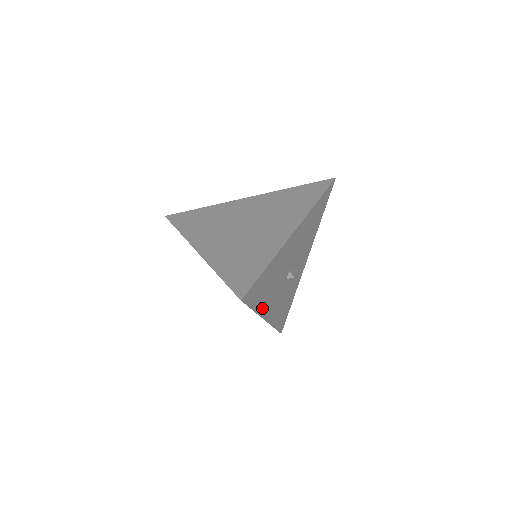
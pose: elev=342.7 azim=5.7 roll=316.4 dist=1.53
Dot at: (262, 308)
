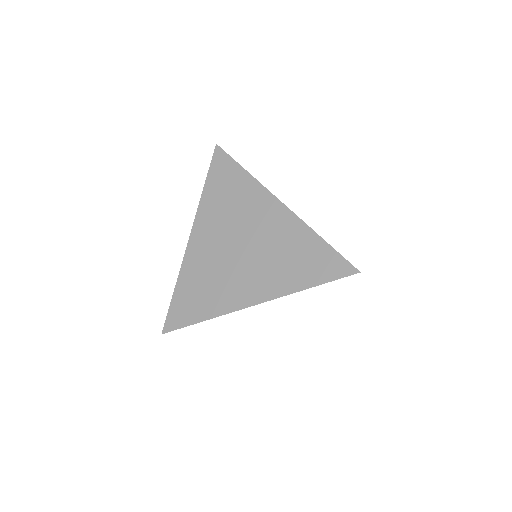
Dot at: occluded
